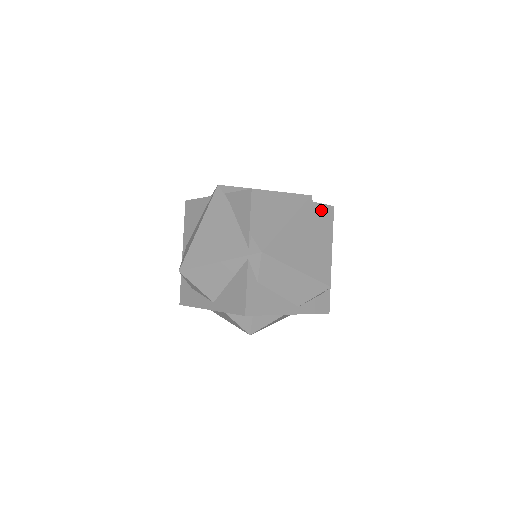
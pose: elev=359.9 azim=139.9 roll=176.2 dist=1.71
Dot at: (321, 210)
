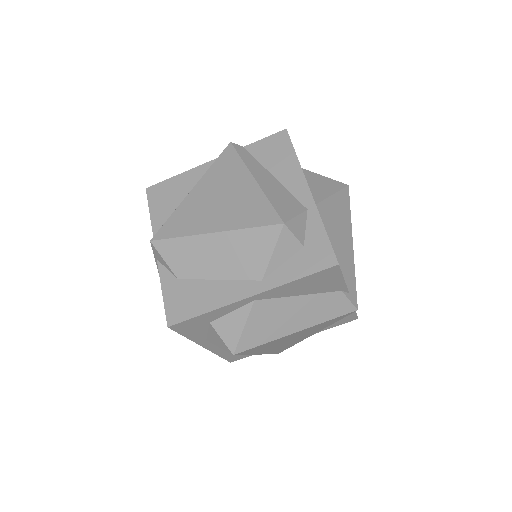
Dot at: (263, 147)
